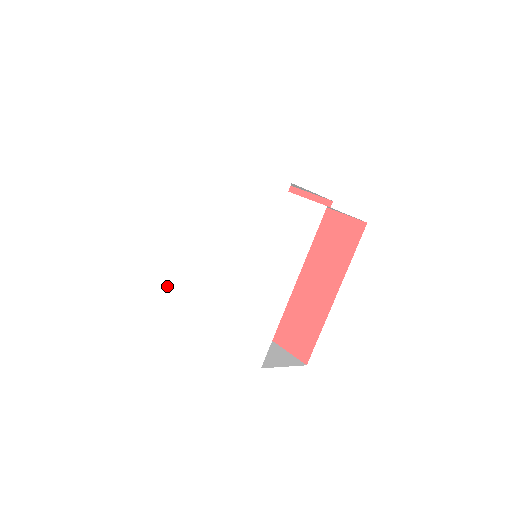
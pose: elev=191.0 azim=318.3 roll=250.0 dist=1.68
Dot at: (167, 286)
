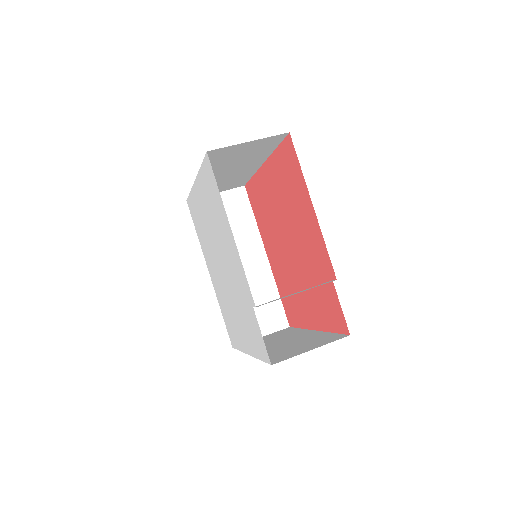
Dot at: (189, 205)
